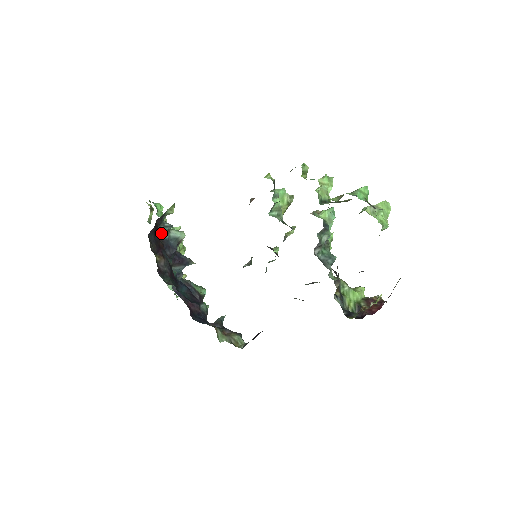
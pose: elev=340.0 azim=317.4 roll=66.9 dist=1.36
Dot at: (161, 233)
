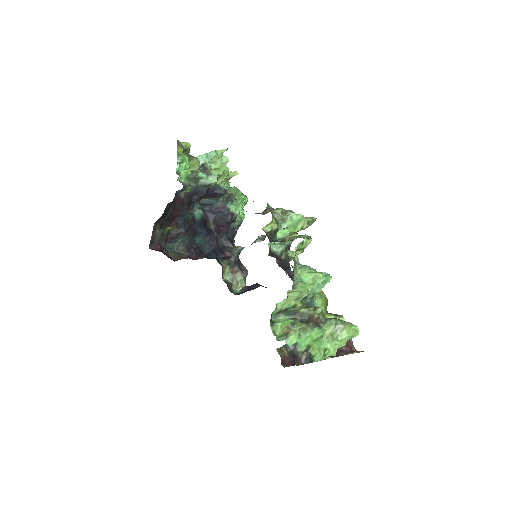
Dot at: (186, 187)
